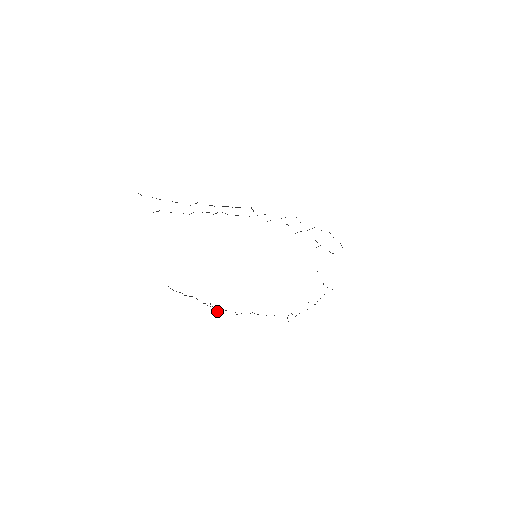
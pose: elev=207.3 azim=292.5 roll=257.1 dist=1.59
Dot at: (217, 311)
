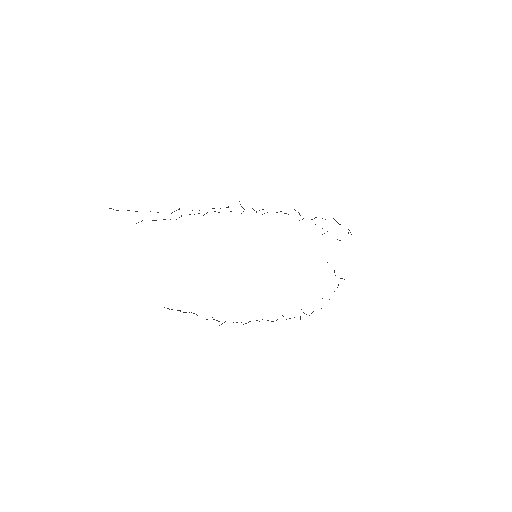
Dot at: (221, 324)
